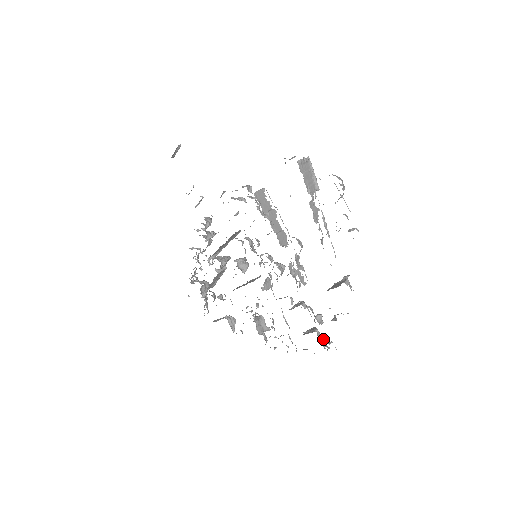
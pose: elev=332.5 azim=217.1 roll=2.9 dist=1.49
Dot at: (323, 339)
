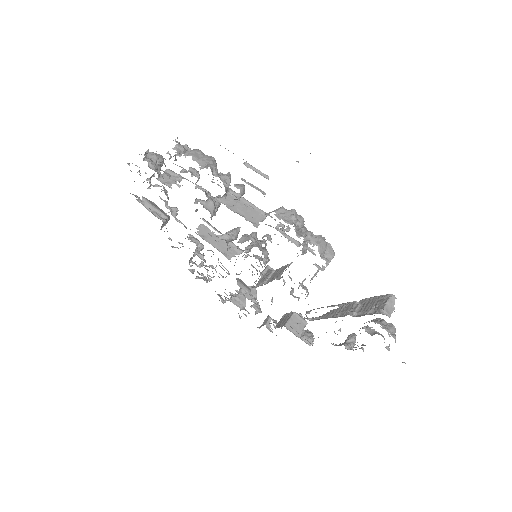
Dot at: occluded
